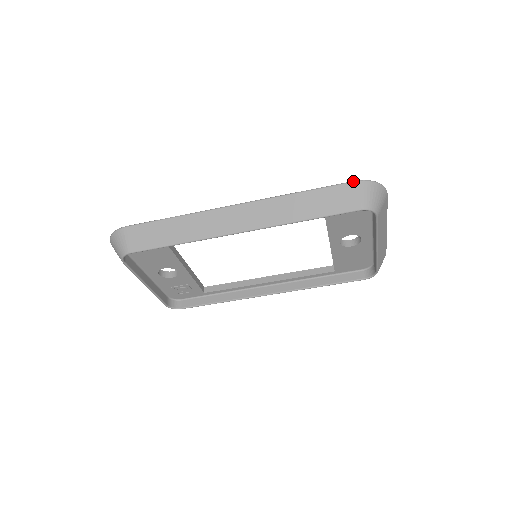
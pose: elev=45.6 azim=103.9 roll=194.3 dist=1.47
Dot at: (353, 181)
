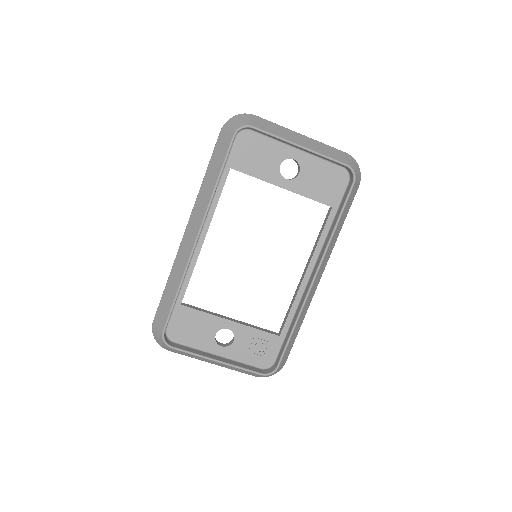
Dot at: (219, 133)
